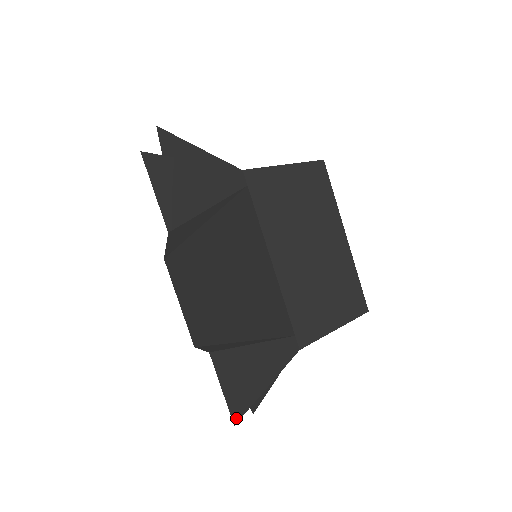
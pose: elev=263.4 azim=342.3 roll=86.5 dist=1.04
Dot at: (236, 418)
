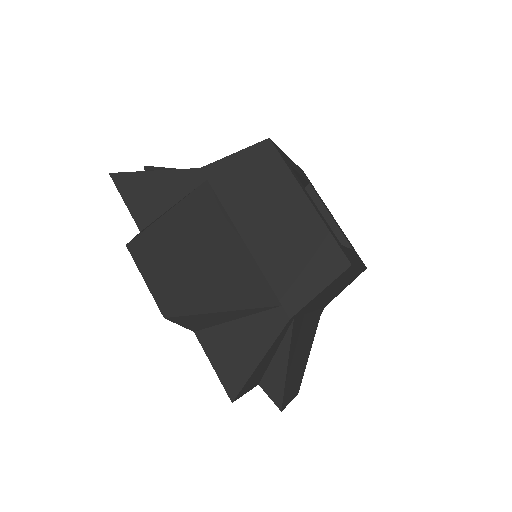
Dot at: (233, 395)
